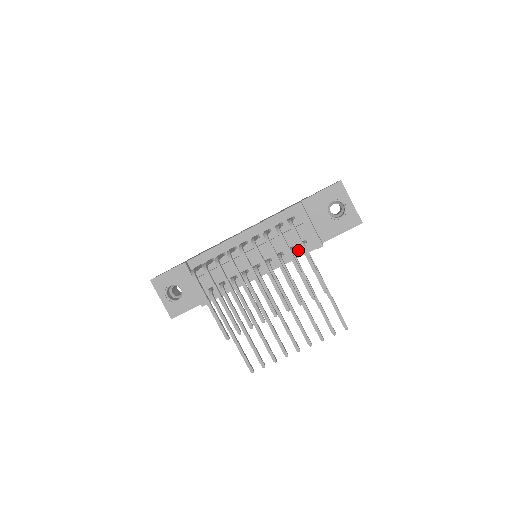
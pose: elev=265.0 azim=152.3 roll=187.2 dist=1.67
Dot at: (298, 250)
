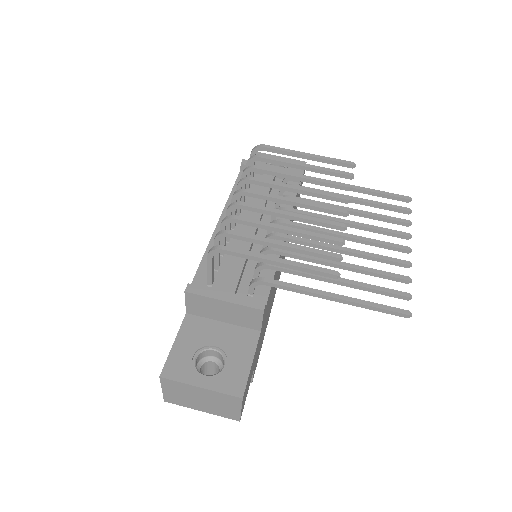
Dot at: occluded
